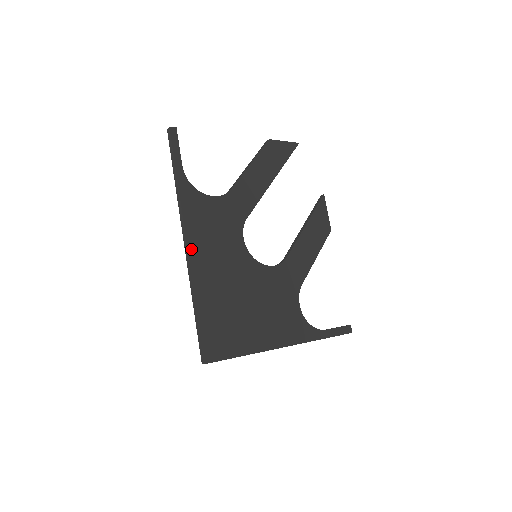
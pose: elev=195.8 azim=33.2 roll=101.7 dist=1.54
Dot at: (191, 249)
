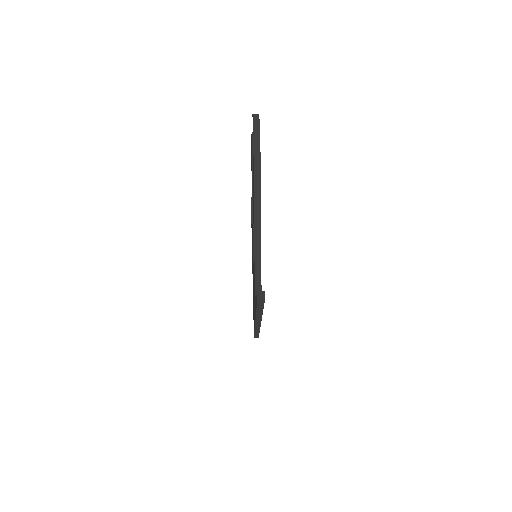
Dot at: occluded
